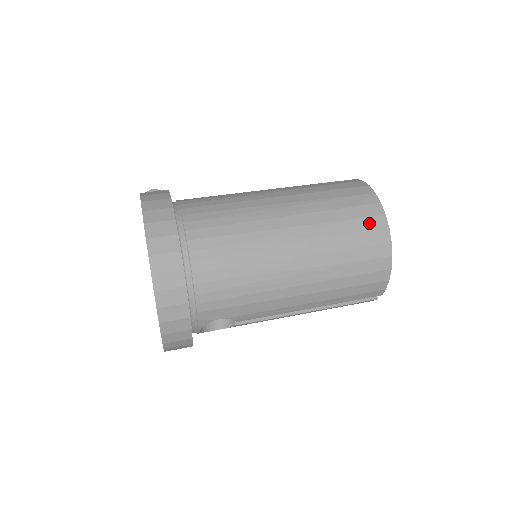
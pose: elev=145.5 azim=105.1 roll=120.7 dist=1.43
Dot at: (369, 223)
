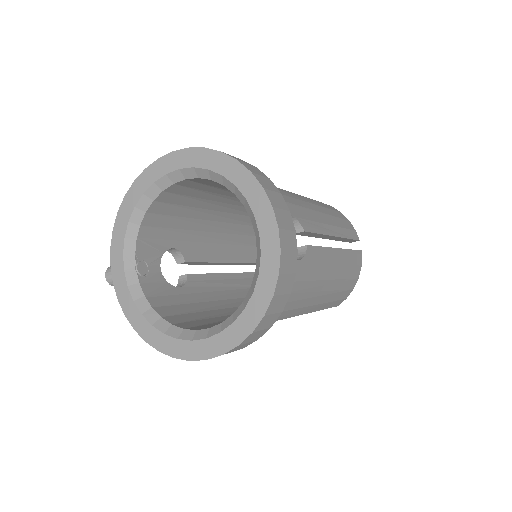
Dot at: occluded
